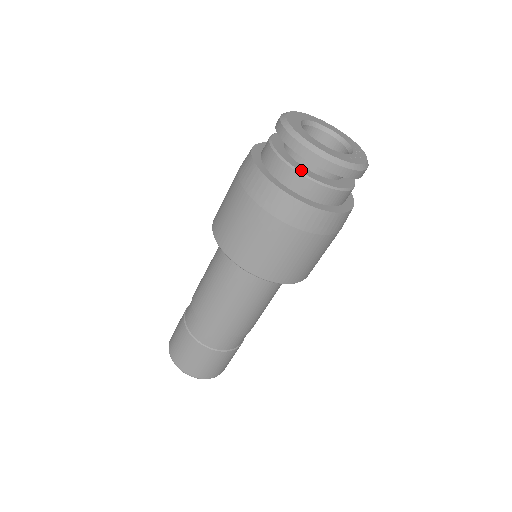
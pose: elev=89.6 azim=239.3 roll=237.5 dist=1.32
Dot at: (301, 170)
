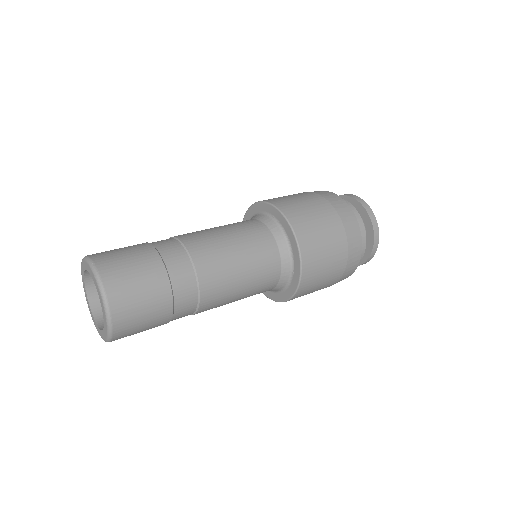
Dot at: occluded
